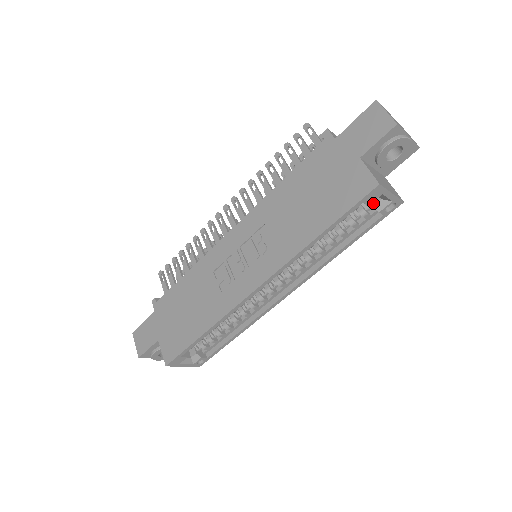
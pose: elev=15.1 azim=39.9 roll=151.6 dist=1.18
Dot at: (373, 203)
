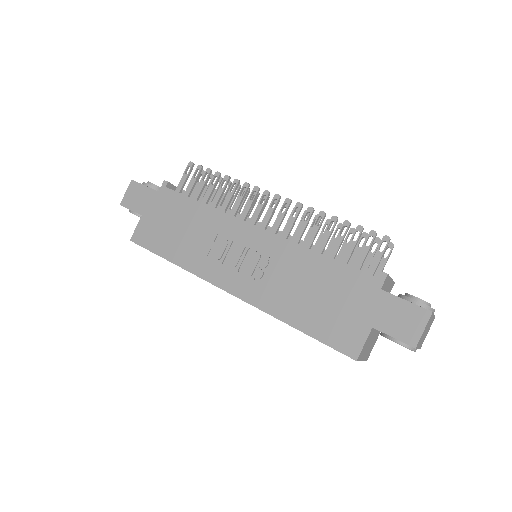
Dot at: occluded
